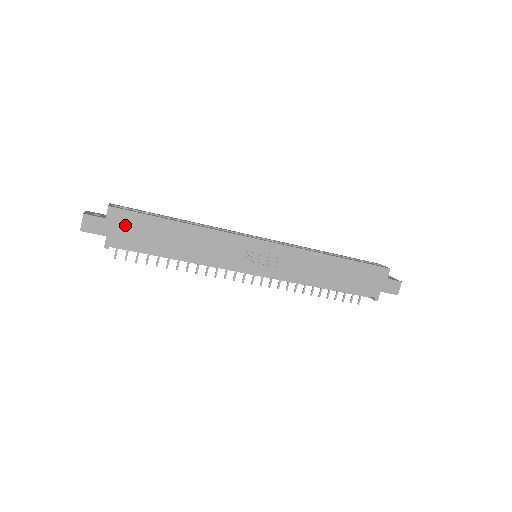
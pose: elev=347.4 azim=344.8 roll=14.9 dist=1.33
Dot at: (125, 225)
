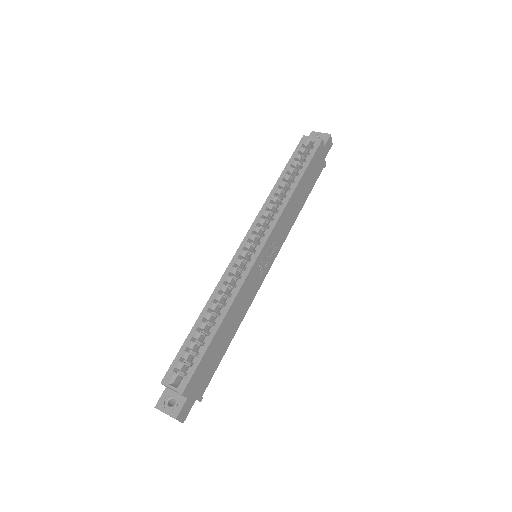
Dot at: (198, 380)
